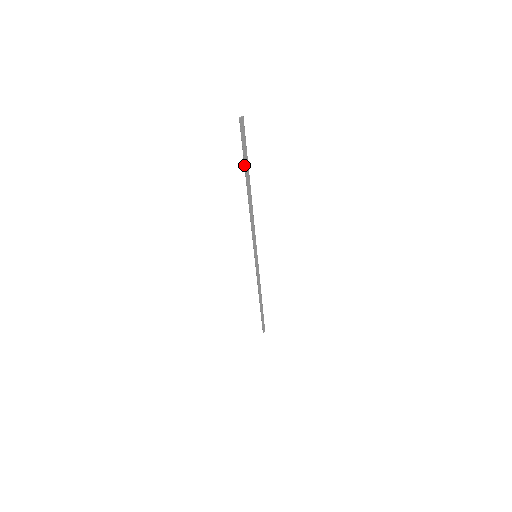
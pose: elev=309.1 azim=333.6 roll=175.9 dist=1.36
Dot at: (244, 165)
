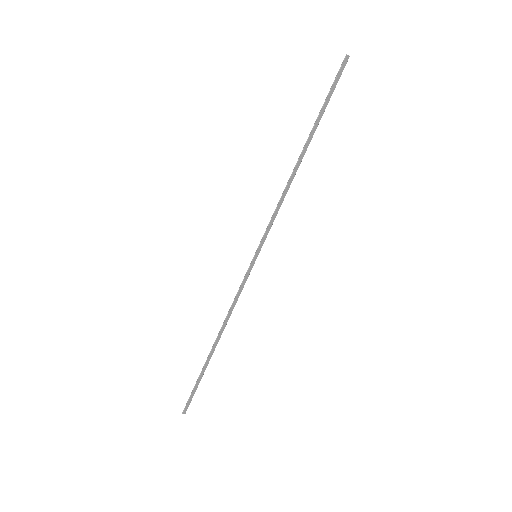
Dot at: (319, 114)
